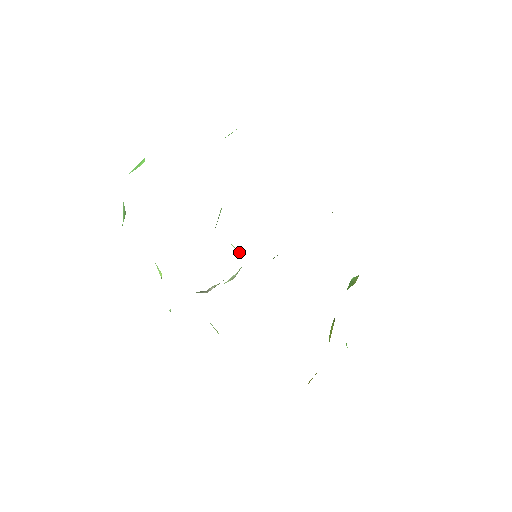
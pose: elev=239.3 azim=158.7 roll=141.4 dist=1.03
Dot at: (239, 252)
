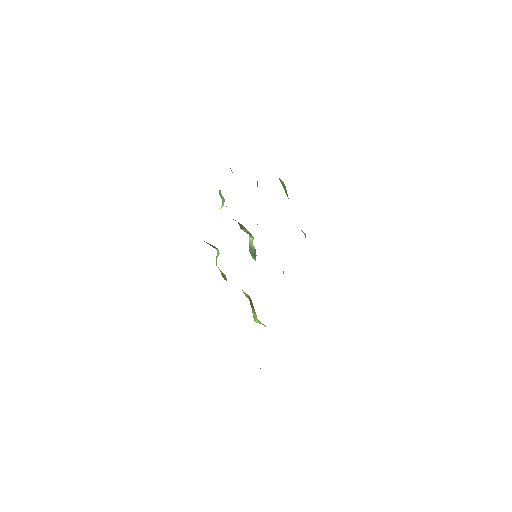
Dot at: occluded
